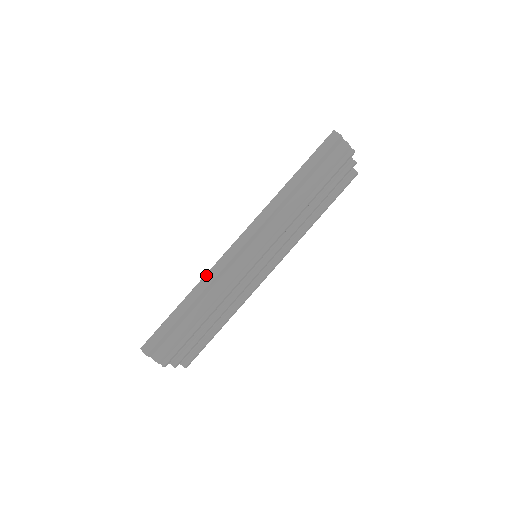
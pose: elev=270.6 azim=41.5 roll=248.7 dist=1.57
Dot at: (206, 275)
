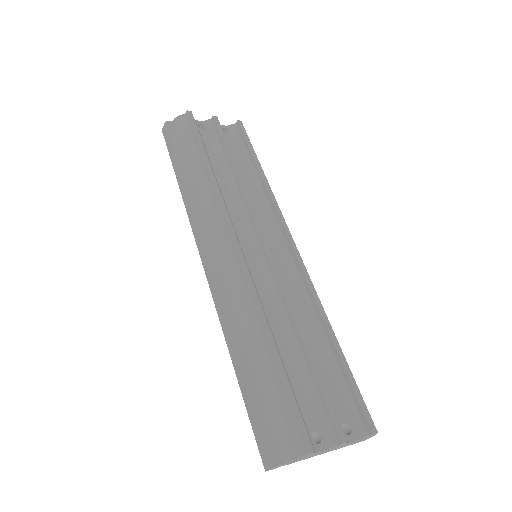
Dot at: occluded
